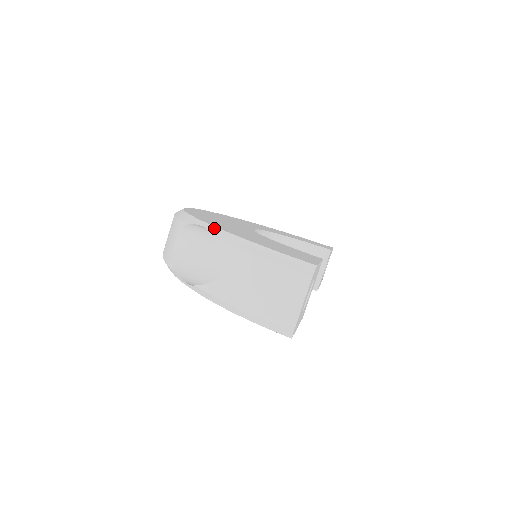
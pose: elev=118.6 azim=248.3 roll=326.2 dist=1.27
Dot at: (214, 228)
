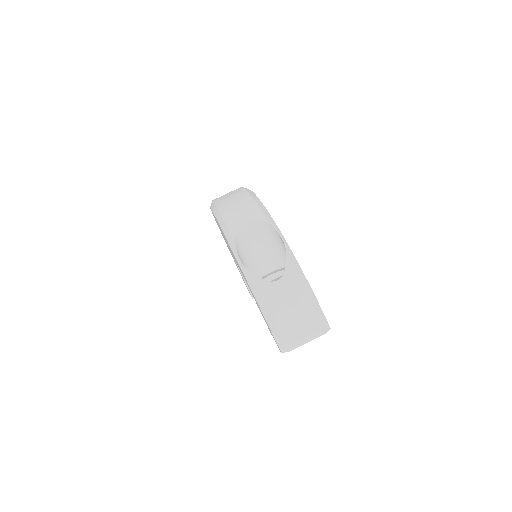
Dot at: (289, 248)
